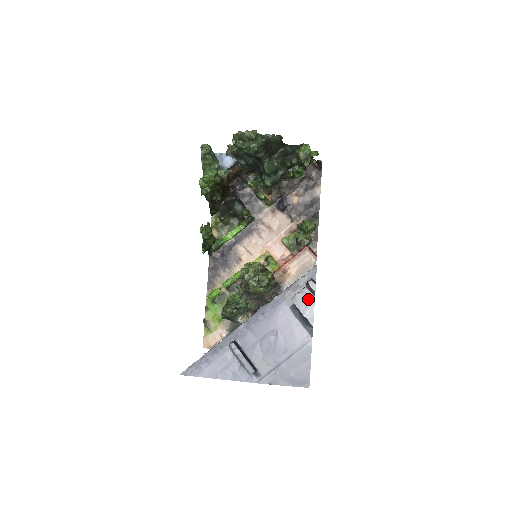
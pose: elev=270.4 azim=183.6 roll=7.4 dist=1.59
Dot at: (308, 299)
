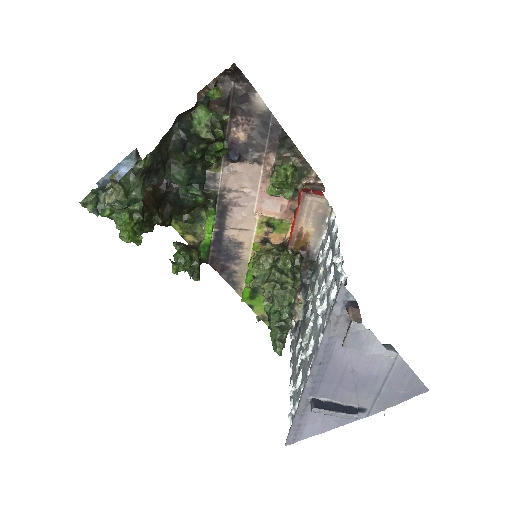
Dot at: (363, 336)
